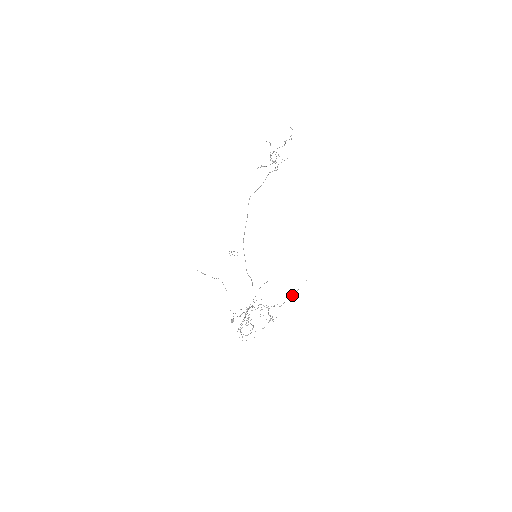
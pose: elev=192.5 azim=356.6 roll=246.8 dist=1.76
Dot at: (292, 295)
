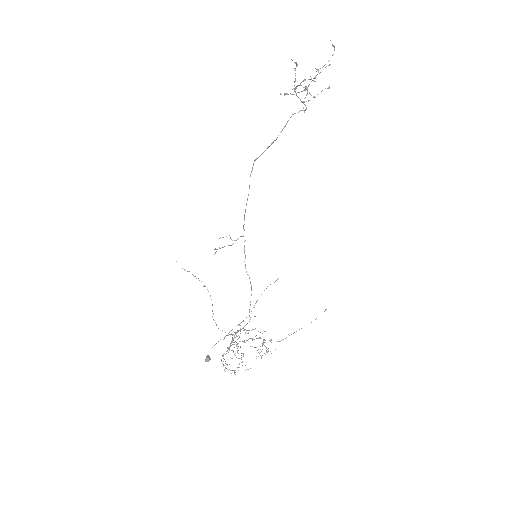
Dot at: occluded
